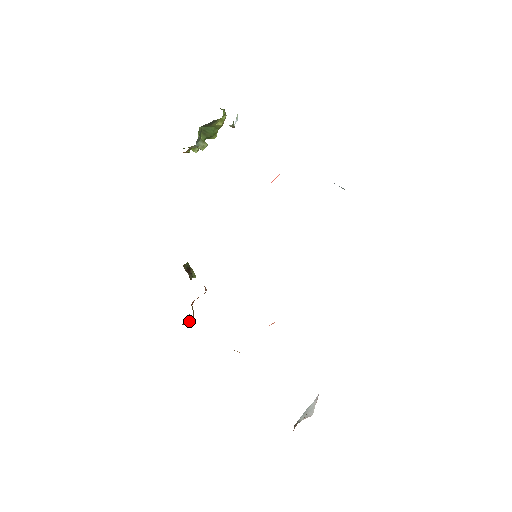
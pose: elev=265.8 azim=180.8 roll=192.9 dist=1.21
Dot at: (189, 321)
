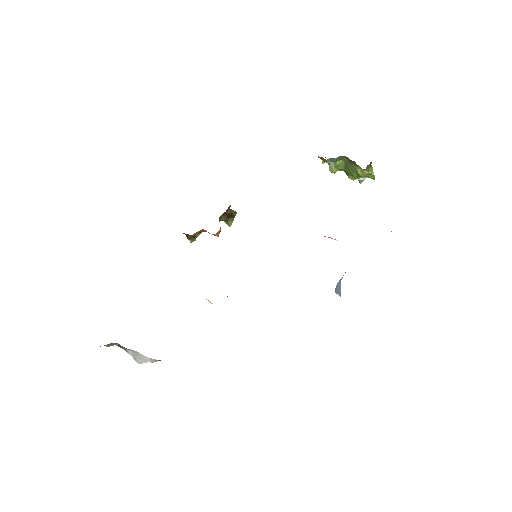
Dot at: (190, 237)
